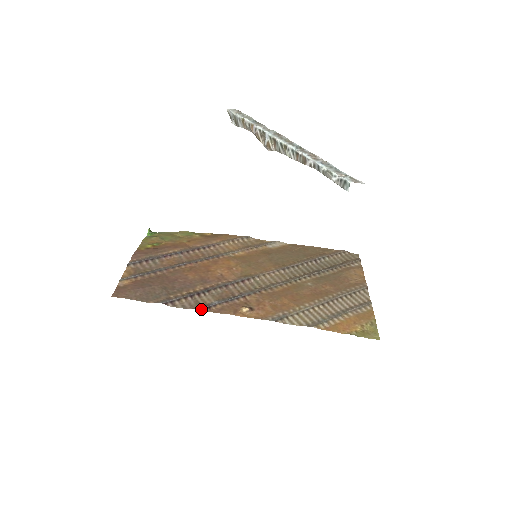
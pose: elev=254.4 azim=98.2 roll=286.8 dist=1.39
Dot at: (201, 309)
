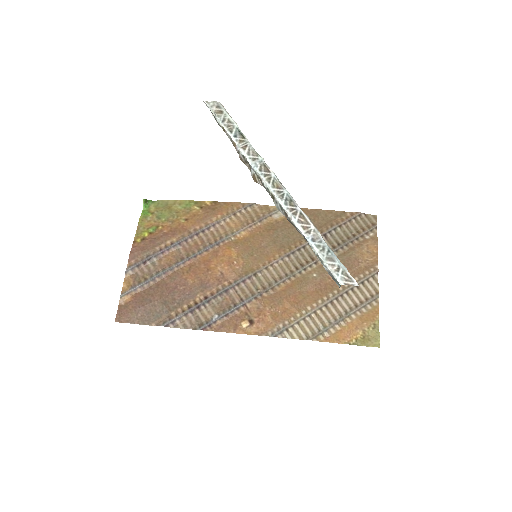
Dot at: (201, 329)
